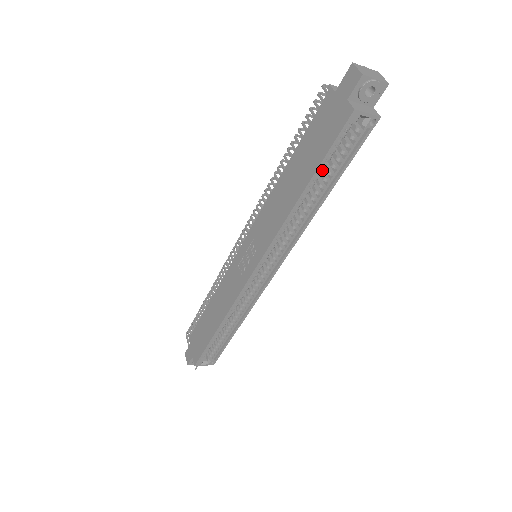
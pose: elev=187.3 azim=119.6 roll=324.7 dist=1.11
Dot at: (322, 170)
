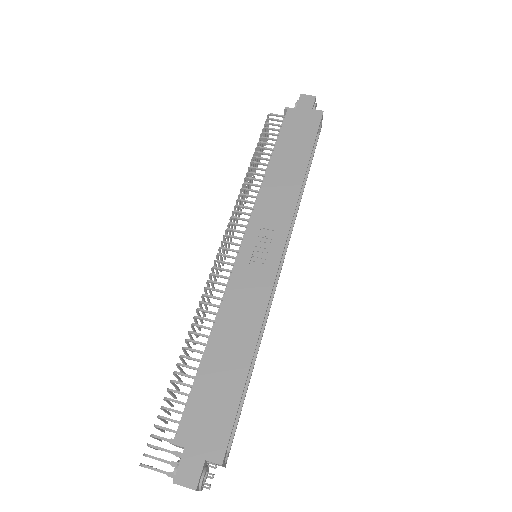
Dot at: occluded
